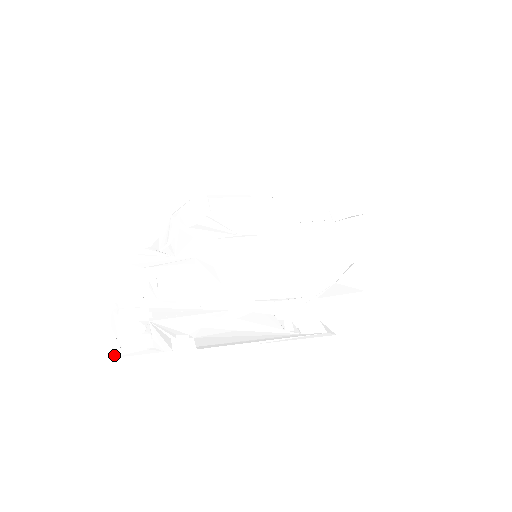
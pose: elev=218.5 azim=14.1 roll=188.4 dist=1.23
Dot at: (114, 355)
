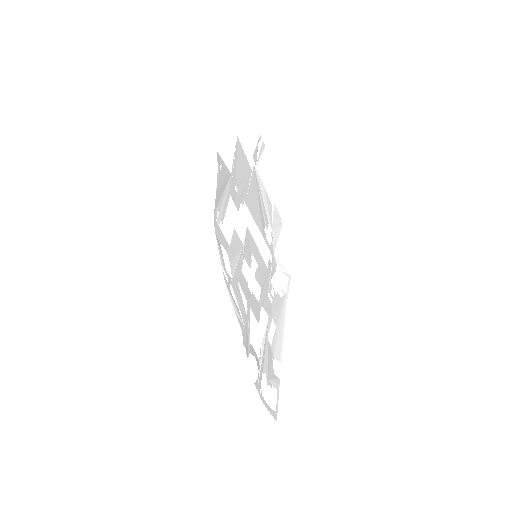
Dot at: (276, 419)
